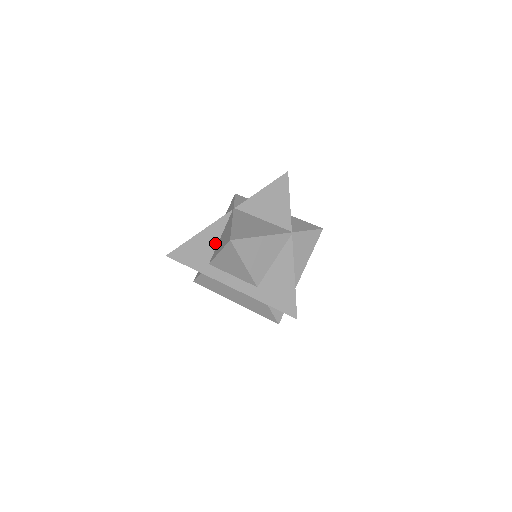
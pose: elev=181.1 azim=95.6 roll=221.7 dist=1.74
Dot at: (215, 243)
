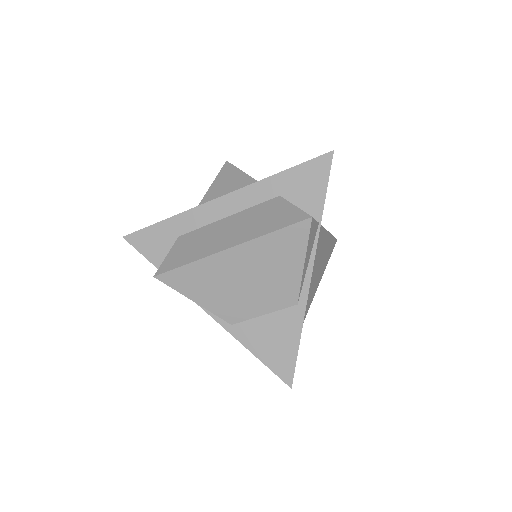
Dot at: occluded
